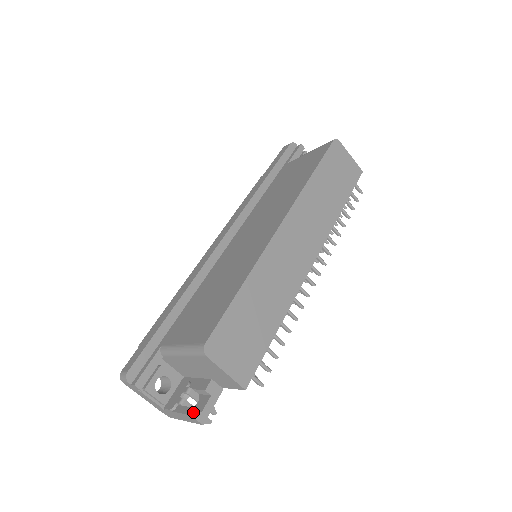
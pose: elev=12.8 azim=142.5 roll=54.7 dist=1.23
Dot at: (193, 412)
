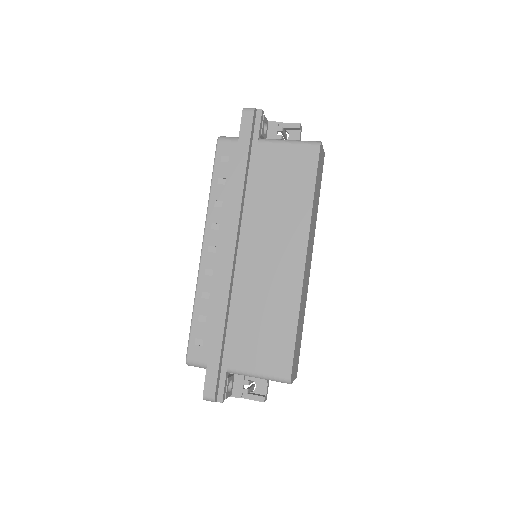
Dot at: (265, 400)
